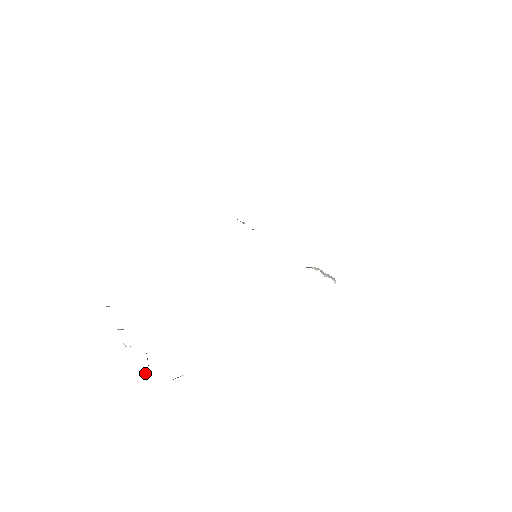
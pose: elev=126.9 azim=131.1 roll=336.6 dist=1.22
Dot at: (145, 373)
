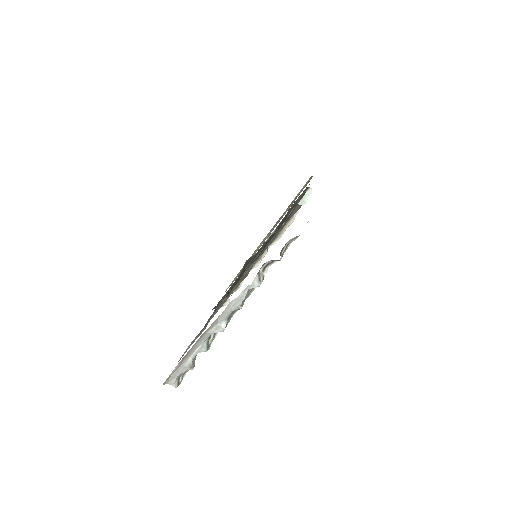
Dot at: (259, 276)
